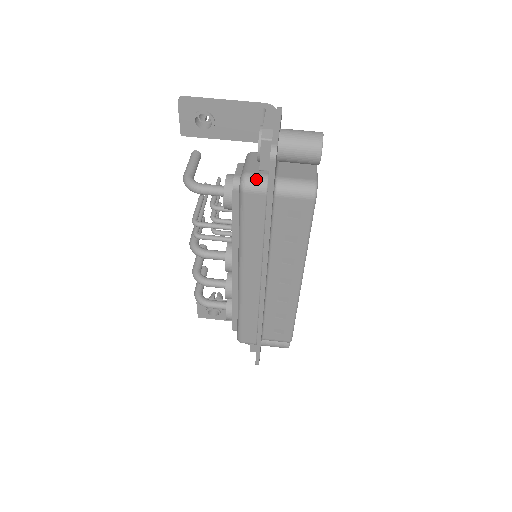
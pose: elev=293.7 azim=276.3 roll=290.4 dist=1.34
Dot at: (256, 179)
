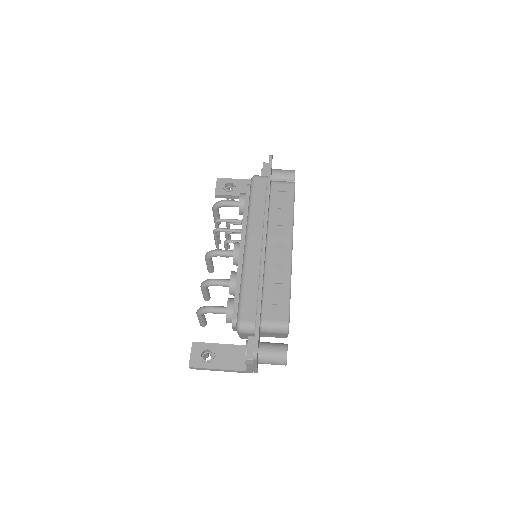
Dot at: occluded
